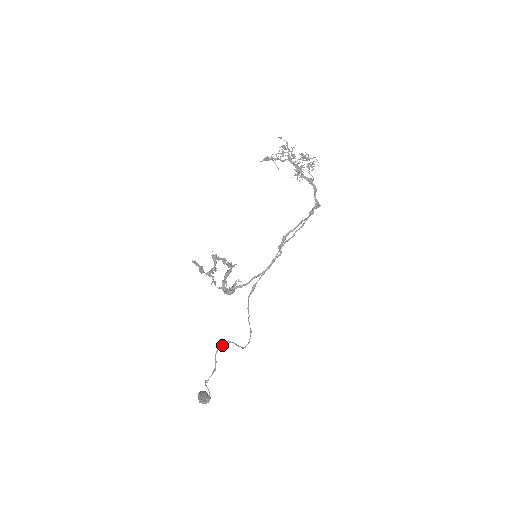
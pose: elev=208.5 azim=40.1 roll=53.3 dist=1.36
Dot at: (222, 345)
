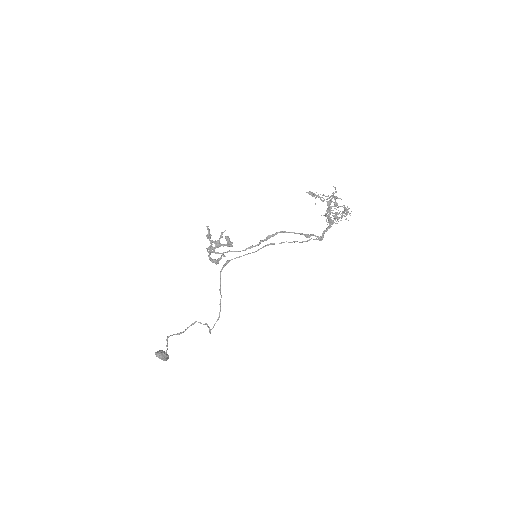
Dot at: (200, 322)
